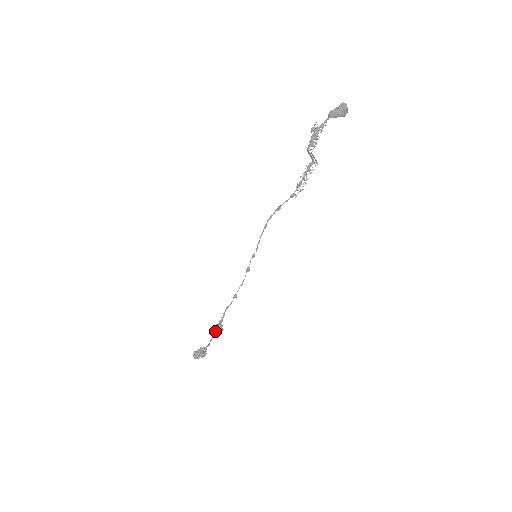
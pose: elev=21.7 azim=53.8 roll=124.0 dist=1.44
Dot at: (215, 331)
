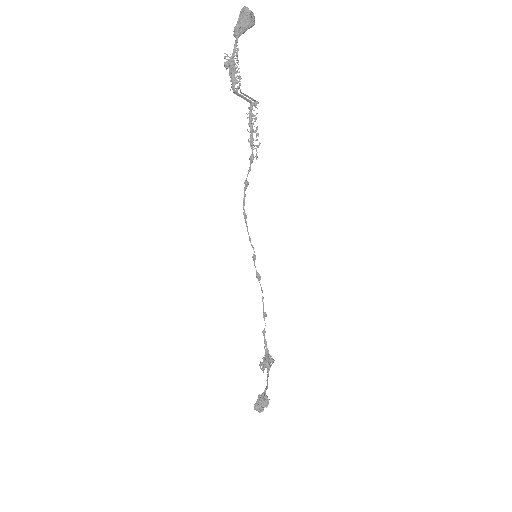
Dot at: (266, 366)
